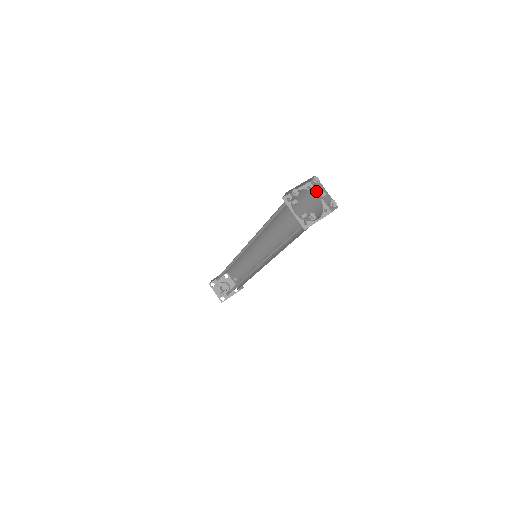
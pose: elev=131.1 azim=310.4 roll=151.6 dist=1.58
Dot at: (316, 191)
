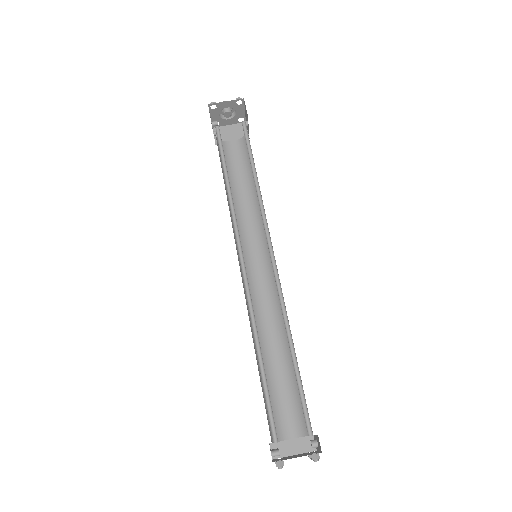
Dot at: (316, 435)
